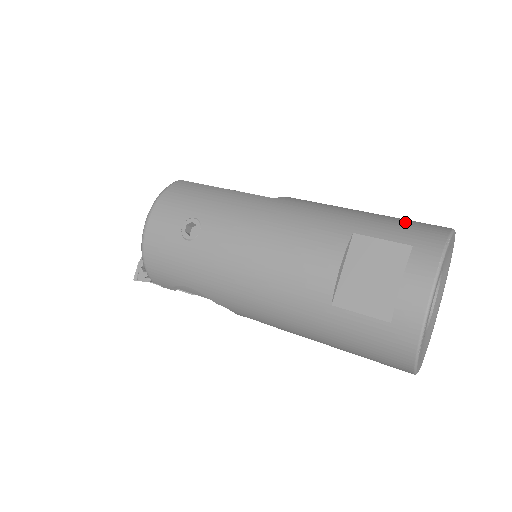
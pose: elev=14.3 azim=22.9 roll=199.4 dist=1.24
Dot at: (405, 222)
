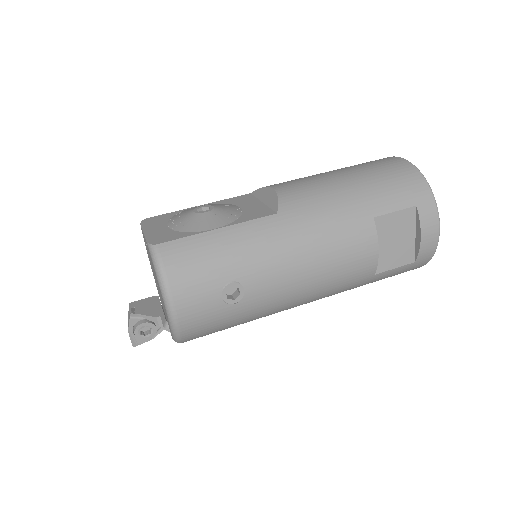
Dot at: (390, 180)
